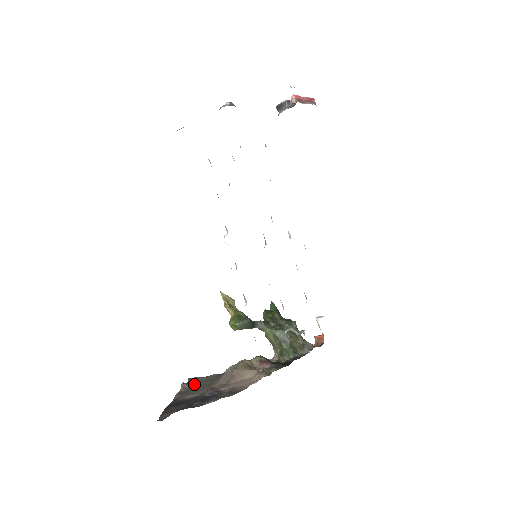
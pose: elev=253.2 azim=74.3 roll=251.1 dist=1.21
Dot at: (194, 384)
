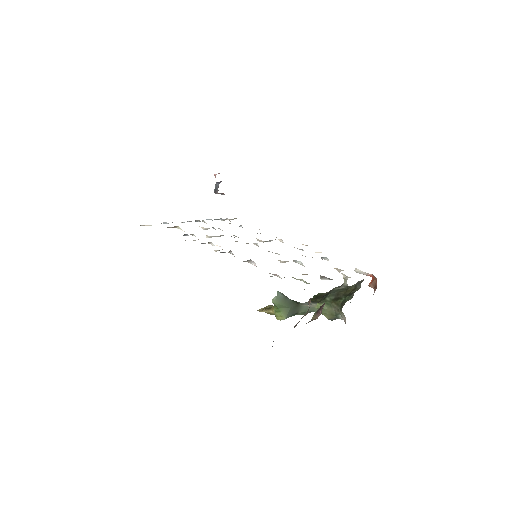
Dot at: occluded
